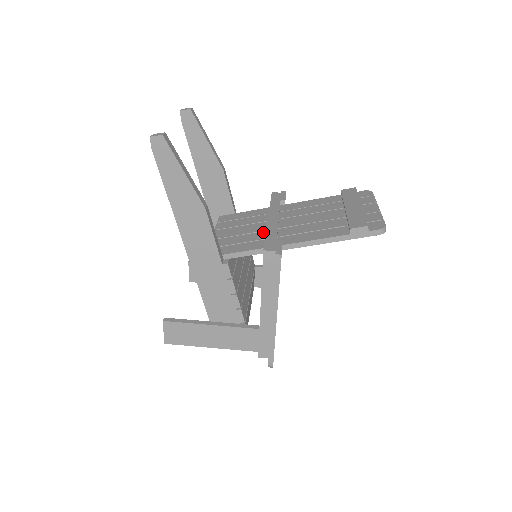
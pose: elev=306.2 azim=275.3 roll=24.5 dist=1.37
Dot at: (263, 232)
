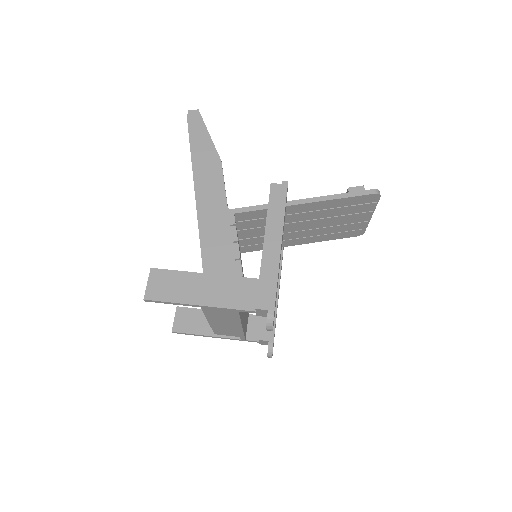
Dot at: occluded
